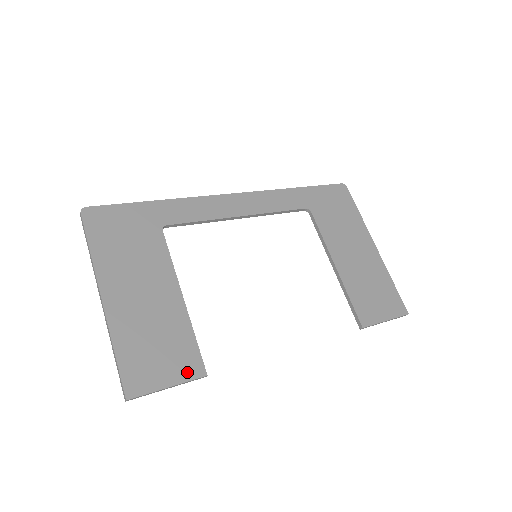
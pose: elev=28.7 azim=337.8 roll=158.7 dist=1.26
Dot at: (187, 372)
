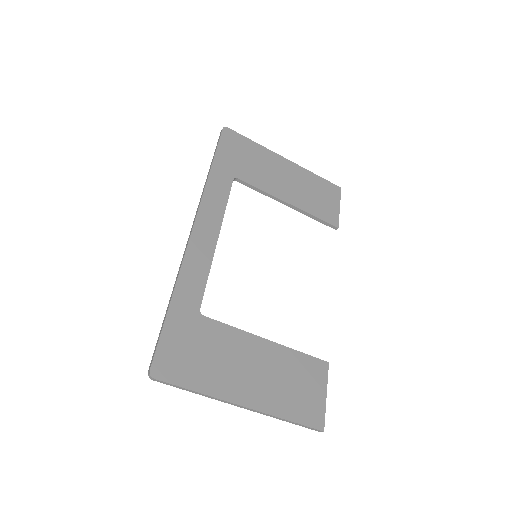
Dot at: (322, 375)
